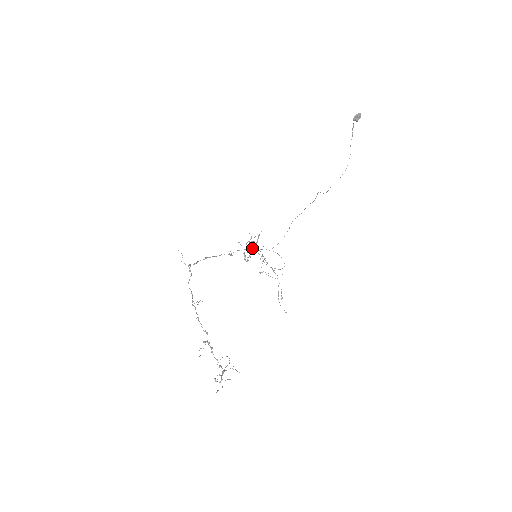
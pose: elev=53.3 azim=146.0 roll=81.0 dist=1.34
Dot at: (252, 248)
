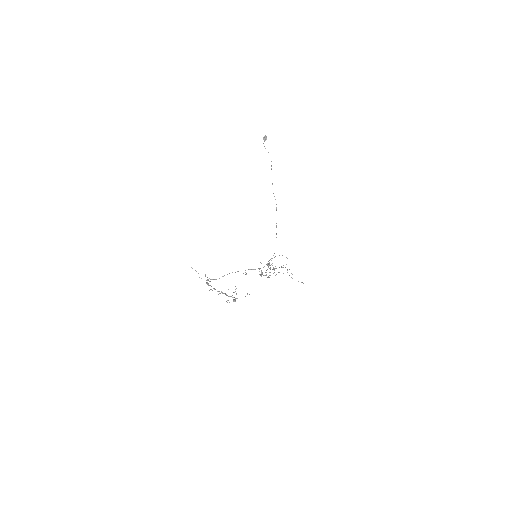
Dot at: (263, 267)
